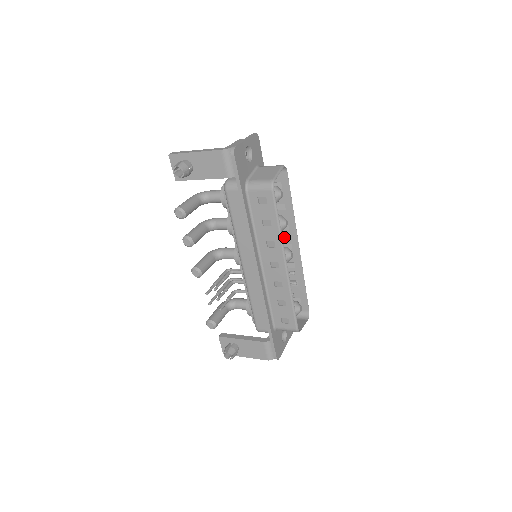
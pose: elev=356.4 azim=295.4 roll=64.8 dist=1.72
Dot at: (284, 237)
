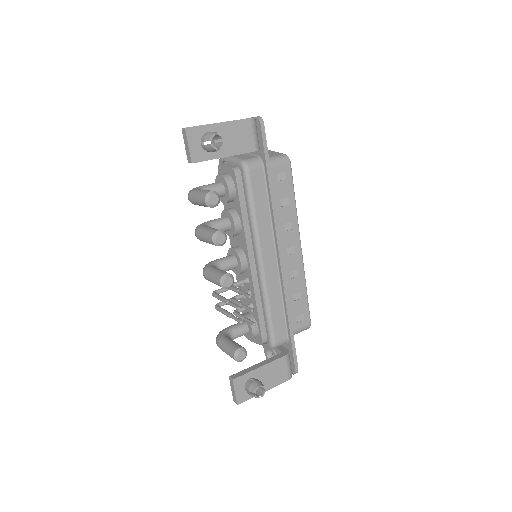
Dot at: occluded
